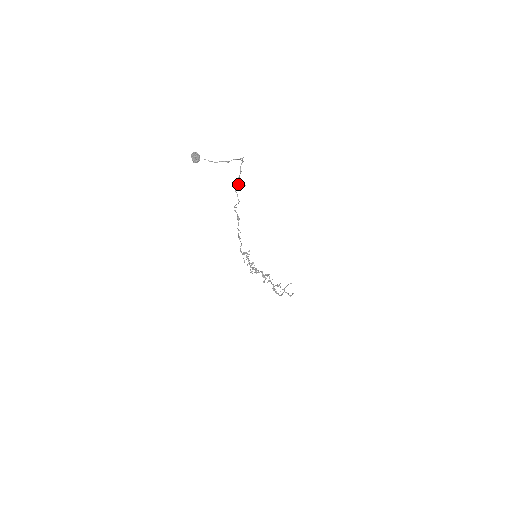
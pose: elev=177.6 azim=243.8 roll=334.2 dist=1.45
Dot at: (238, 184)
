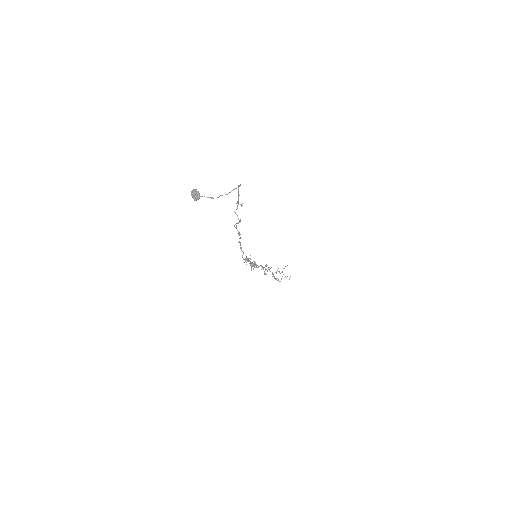
Dot at: (237, 206)
